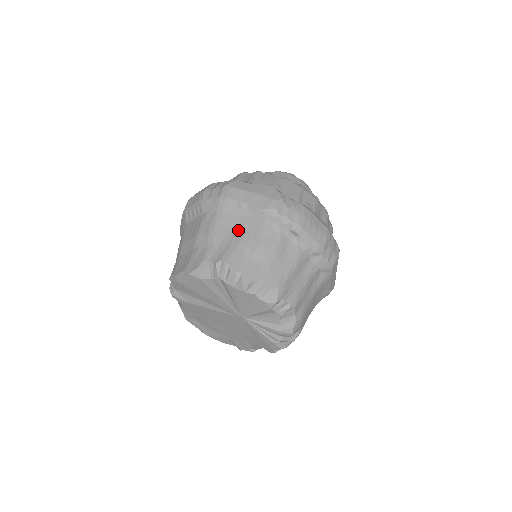
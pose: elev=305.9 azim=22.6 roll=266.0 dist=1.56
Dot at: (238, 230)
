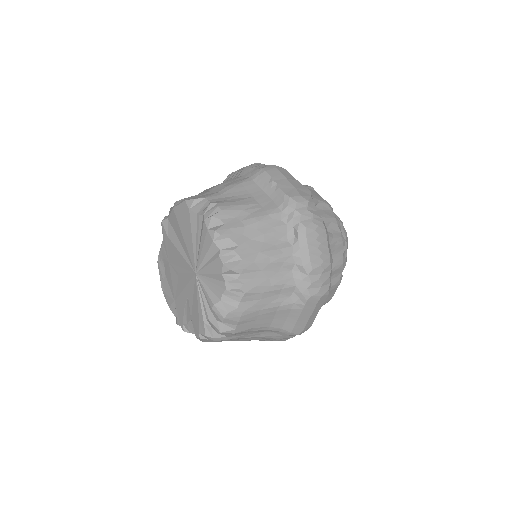
Dot at: (252, 198)
